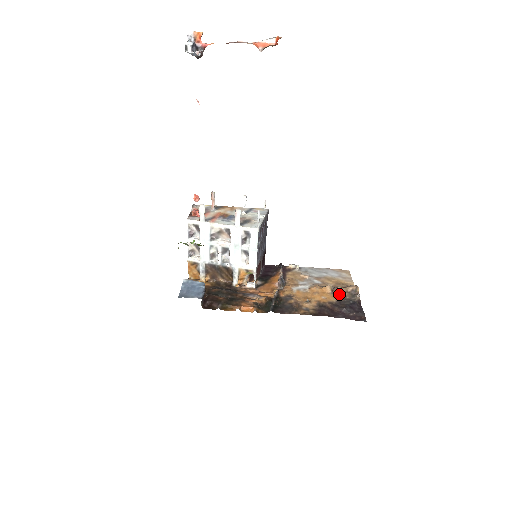
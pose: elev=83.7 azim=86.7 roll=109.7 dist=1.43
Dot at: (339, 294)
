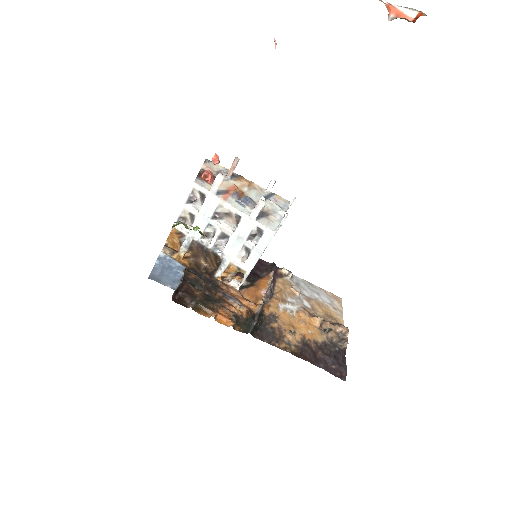
Dot at: (327, 332)
